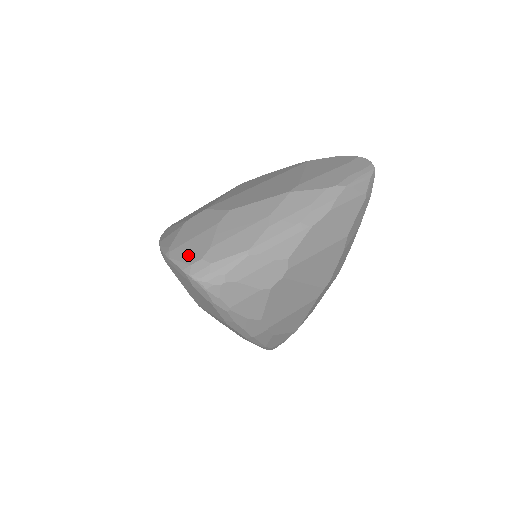
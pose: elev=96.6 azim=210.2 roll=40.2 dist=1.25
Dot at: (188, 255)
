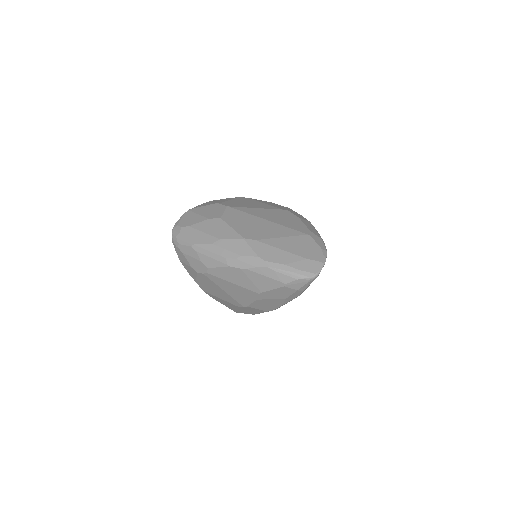
Dot at: (185, 220)
